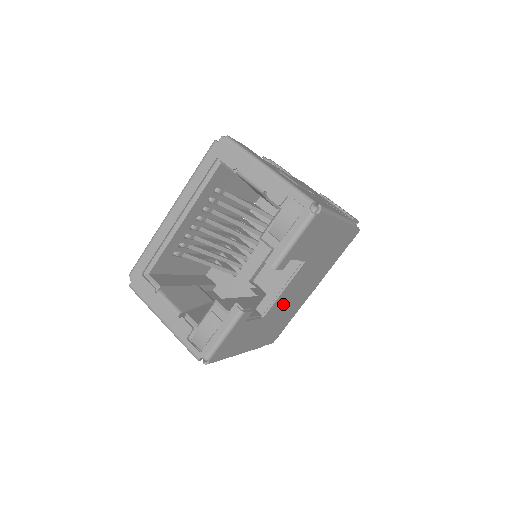
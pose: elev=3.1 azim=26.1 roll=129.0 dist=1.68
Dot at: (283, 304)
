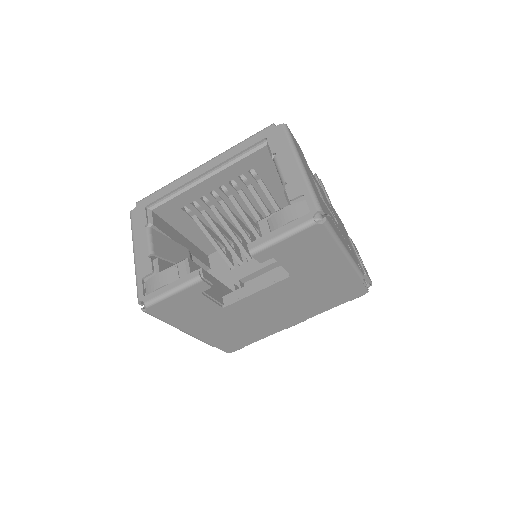
Dot at: (252, 311)
